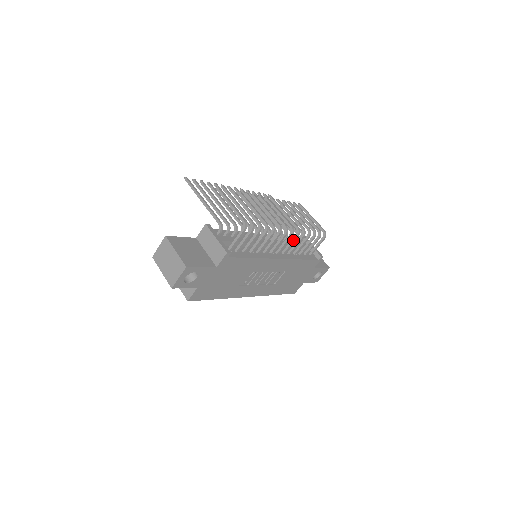
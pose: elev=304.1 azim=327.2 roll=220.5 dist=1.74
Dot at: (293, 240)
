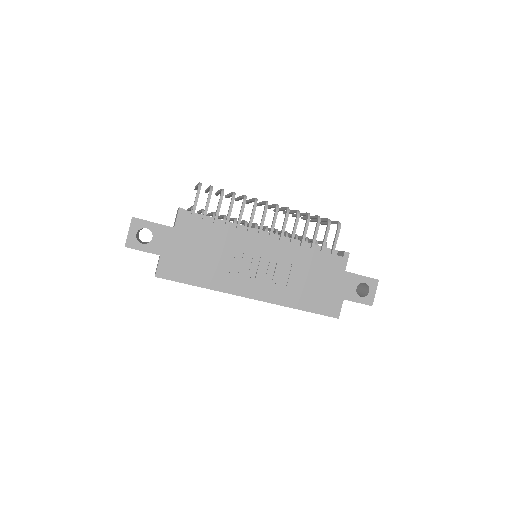
Dot at: (284, 220)
